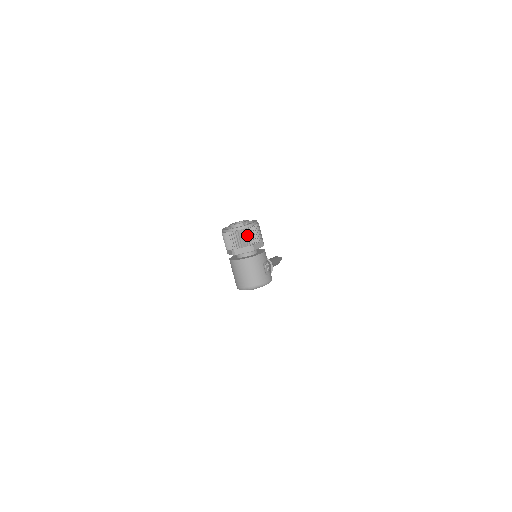
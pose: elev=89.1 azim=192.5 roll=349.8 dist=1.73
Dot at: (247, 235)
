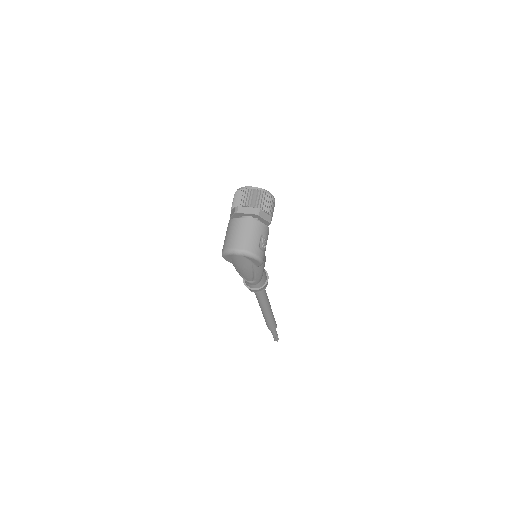
Dot at: (259, 197)
